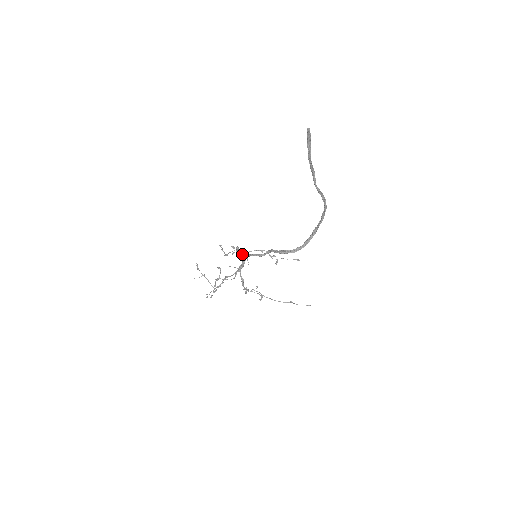
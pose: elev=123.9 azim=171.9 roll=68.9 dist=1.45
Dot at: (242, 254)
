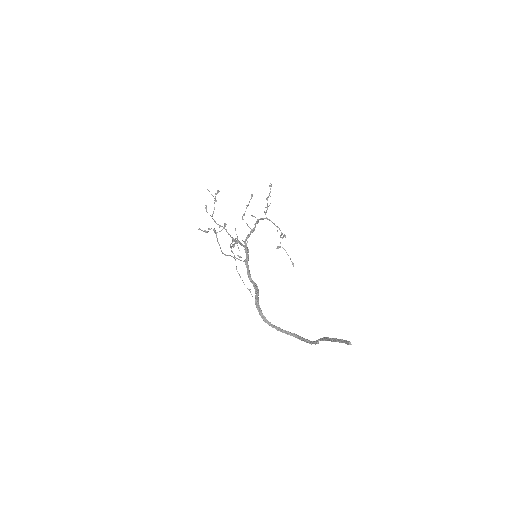
Dot at: (246, 248)
